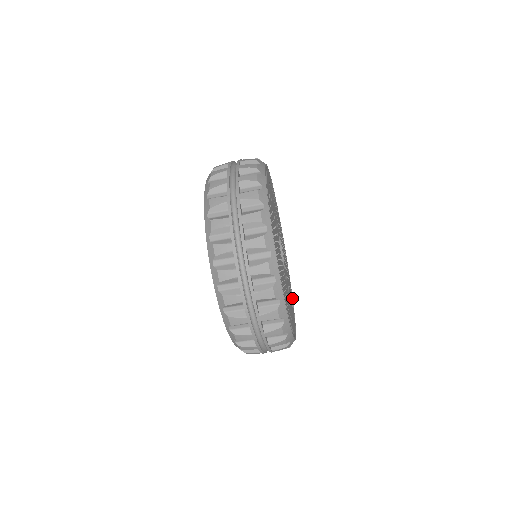
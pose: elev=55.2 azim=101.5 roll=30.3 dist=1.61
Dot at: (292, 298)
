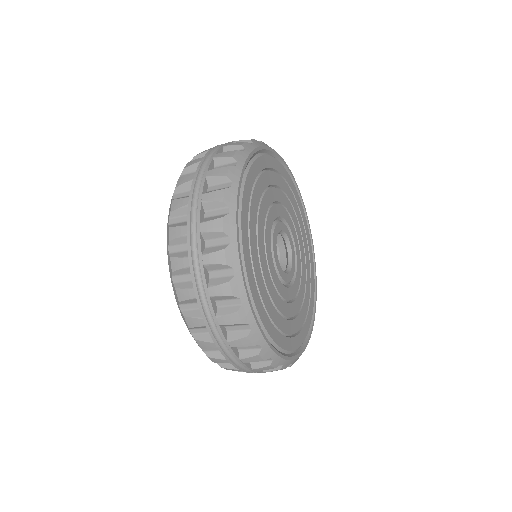
Dot at: (291, 177)
